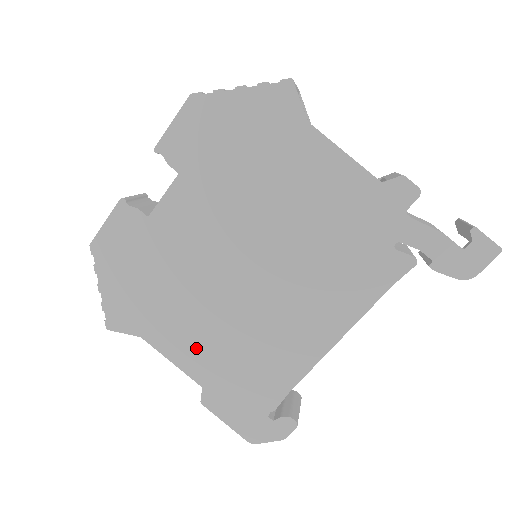
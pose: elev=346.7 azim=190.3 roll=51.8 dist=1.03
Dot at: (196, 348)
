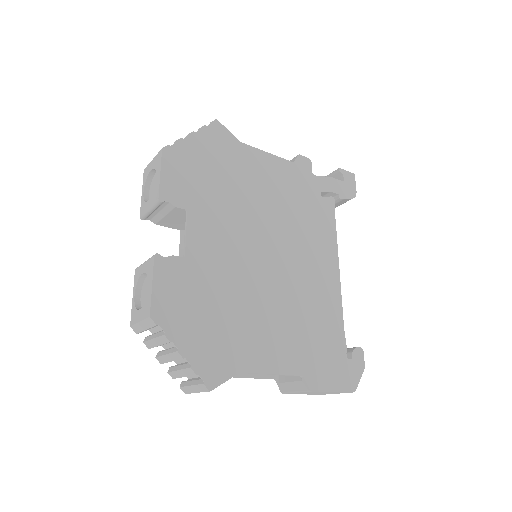
Dot at: (280, 345)
